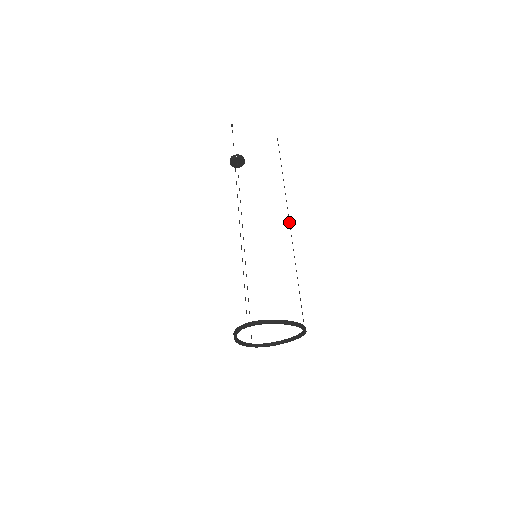
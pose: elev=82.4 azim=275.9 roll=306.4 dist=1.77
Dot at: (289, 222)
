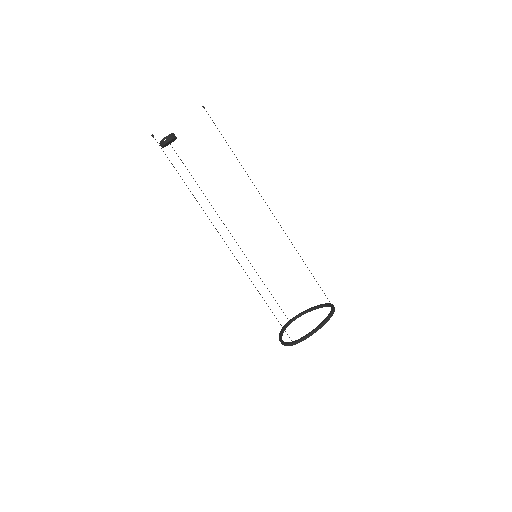
Dot at: occluded
